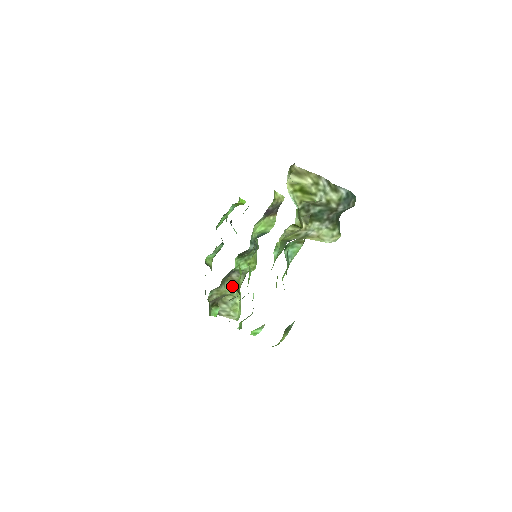
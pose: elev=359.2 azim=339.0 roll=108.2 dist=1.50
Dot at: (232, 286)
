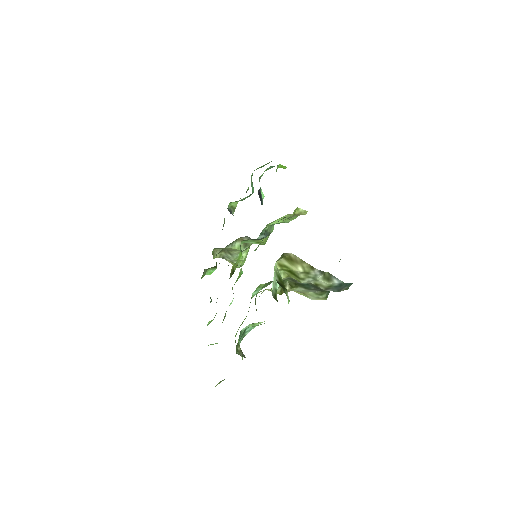
Dot at: occluded
